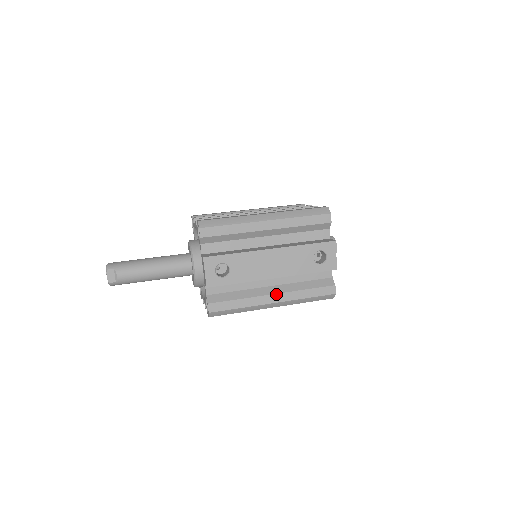
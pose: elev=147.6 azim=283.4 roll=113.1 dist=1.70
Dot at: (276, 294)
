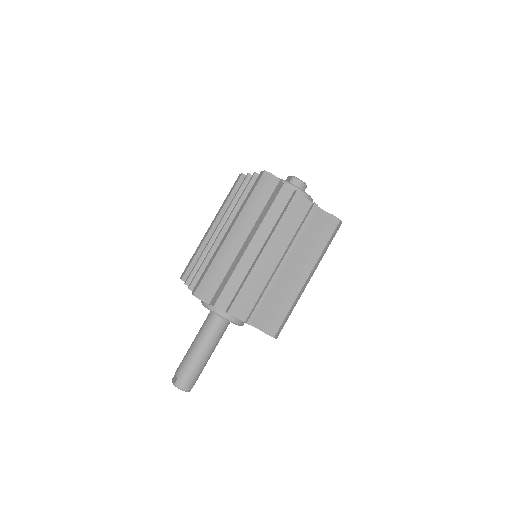
Dot at: occluded
